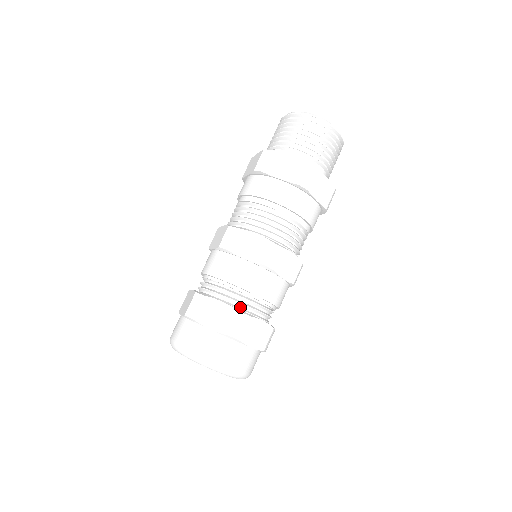
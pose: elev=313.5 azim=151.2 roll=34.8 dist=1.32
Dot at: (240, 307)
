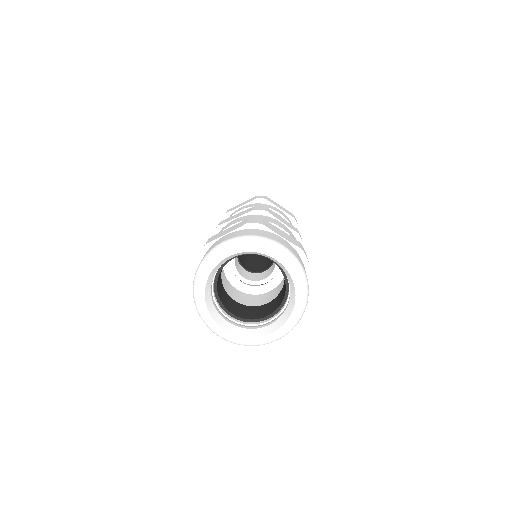
Dot at: occluded
